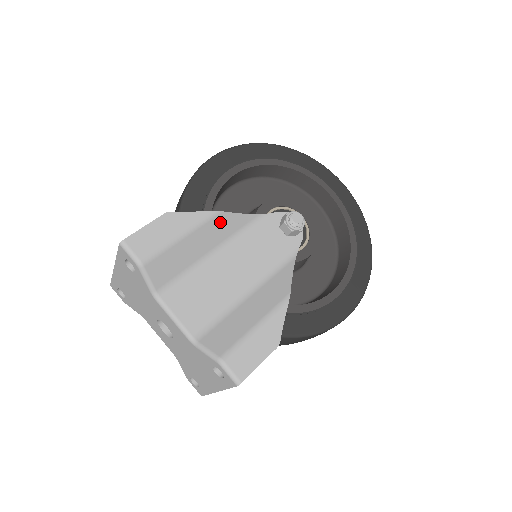
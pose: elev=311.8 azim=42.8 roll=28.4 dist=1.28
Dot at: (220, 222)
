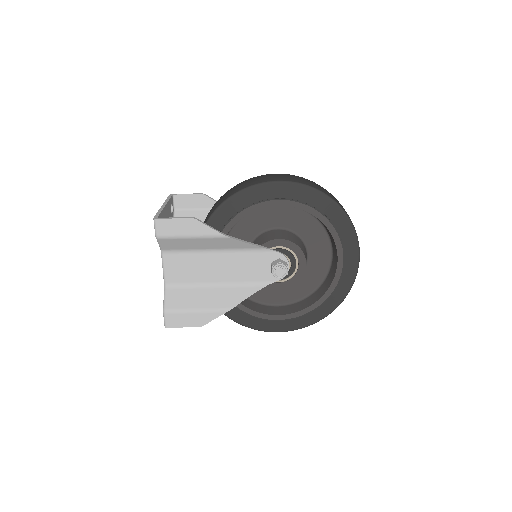
Dot at: (227, 241)
